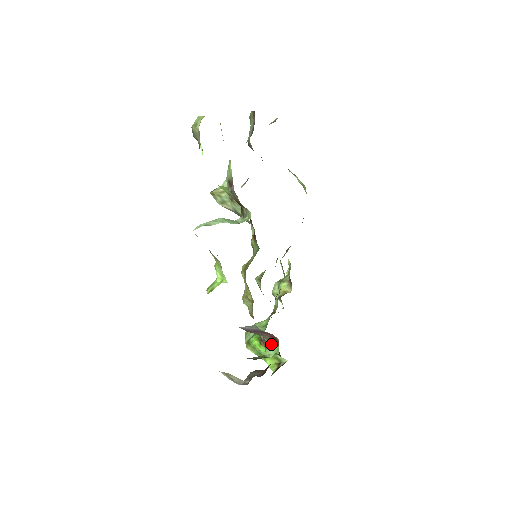
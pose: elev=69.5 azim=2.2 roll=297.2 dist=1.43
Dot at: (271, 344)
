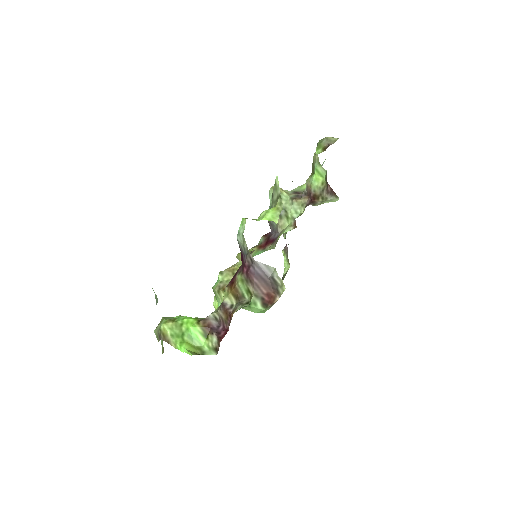
Dot at: (256, 304)
